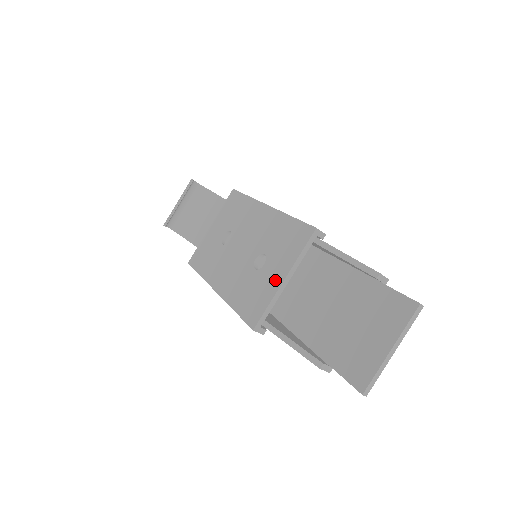
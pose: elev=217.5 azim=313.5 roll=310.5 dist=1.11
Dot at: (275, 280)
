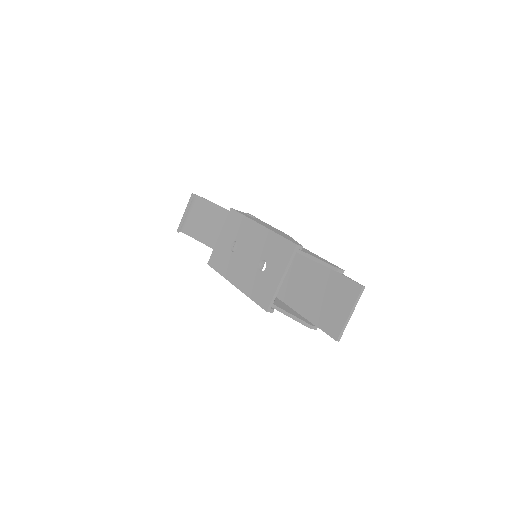
Dot at: (275, 279)
